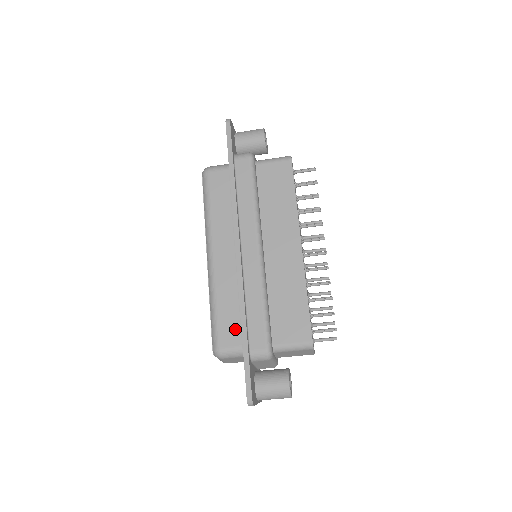
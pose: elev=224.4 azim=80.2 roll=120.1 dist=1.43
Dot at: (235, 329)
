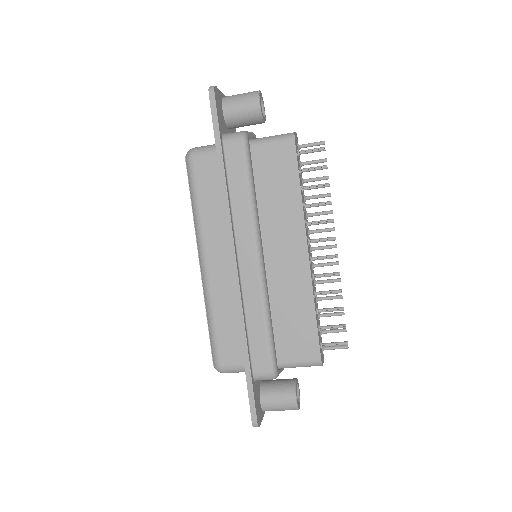
Dot at: (236, 346)
